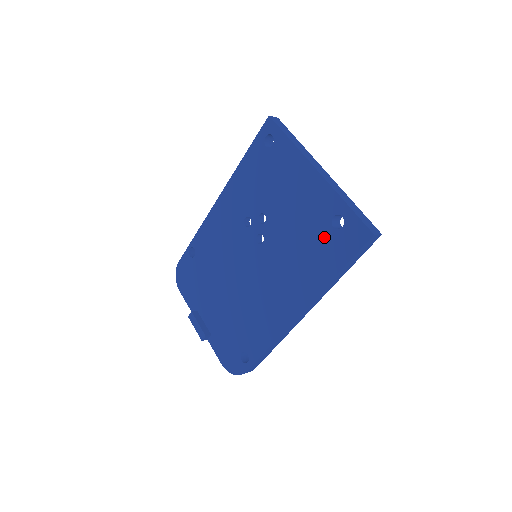
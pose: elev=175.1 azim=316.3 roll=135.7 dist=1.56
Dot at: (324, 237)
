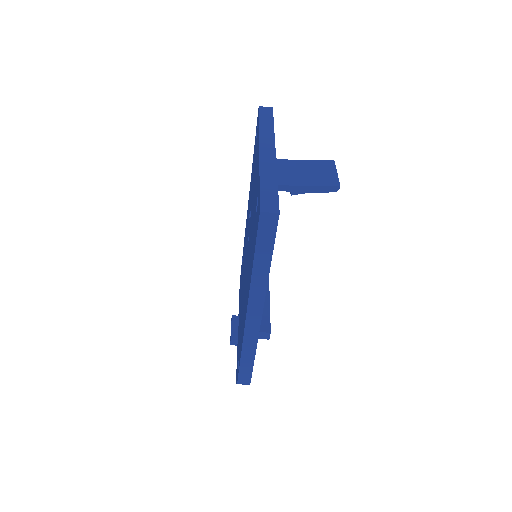
Dot at: (254, 223)
